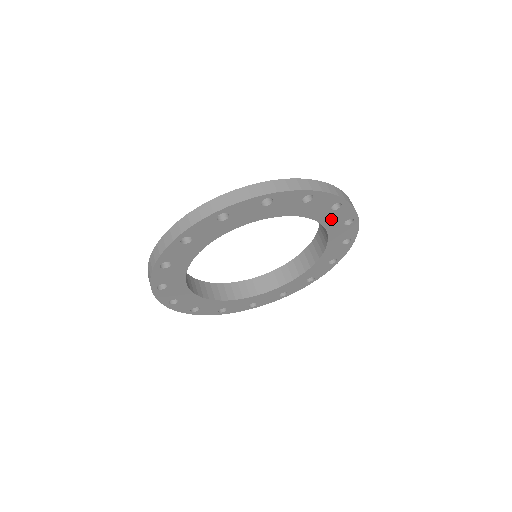
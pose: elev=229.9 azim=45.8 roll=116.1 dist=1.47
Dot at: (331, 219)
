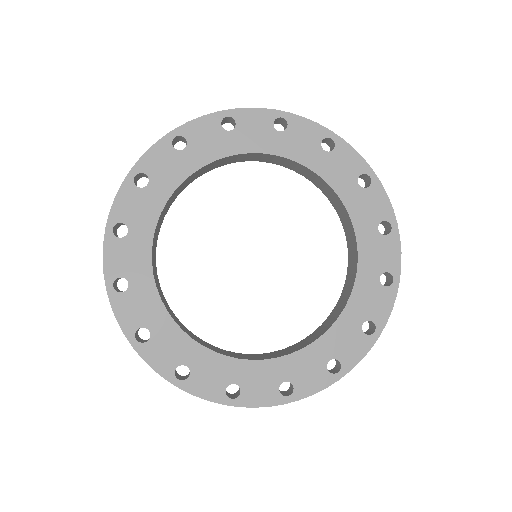
Dot at: (365, 294)
